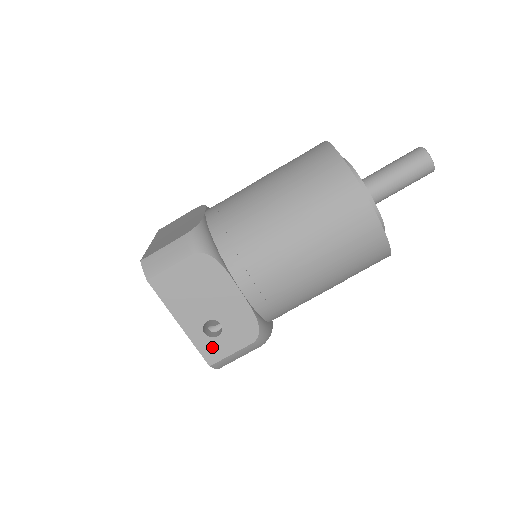
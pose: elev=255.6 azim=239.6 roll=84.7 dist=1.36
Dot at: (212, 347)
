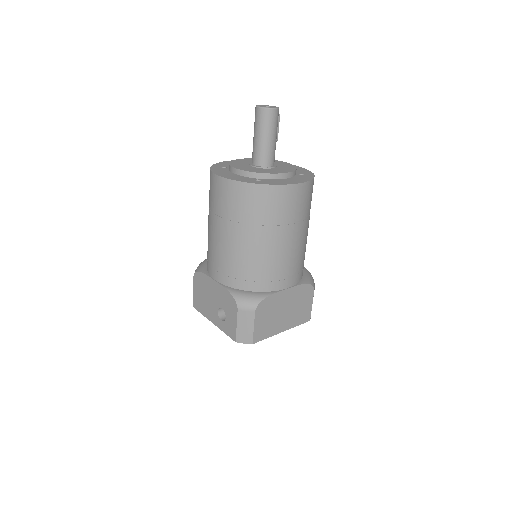
Dot at: (229, 327)
